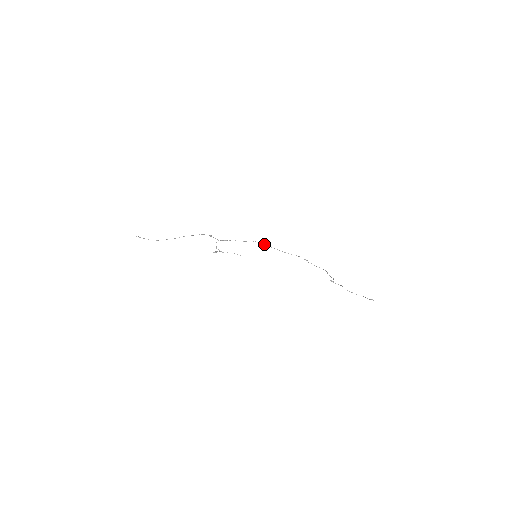
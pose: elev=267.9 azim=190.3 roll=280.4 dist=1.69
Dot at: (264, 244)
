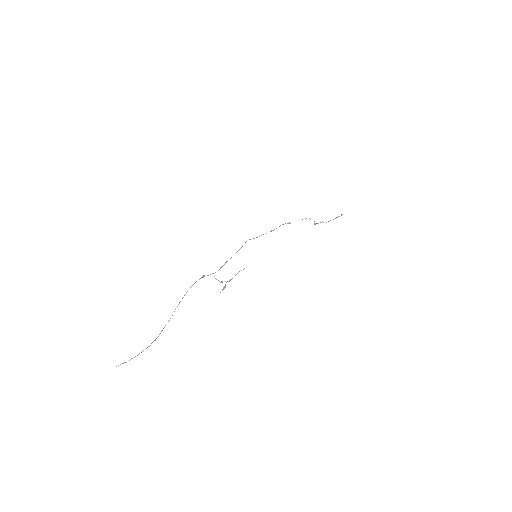
Dot at: (253, 238)
